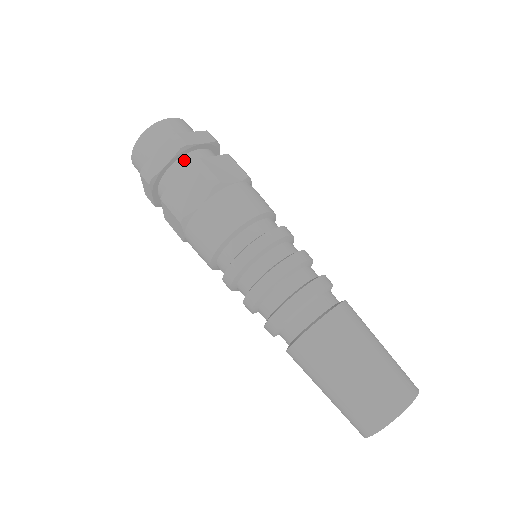
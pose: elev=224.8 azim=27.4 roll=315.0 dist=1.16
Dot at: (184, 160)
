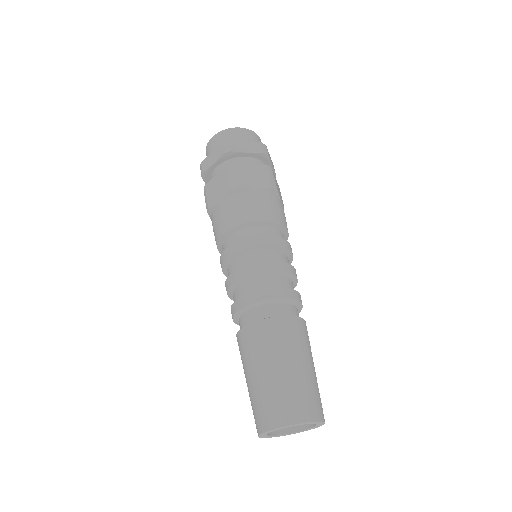
Dot at: (228, 163)
